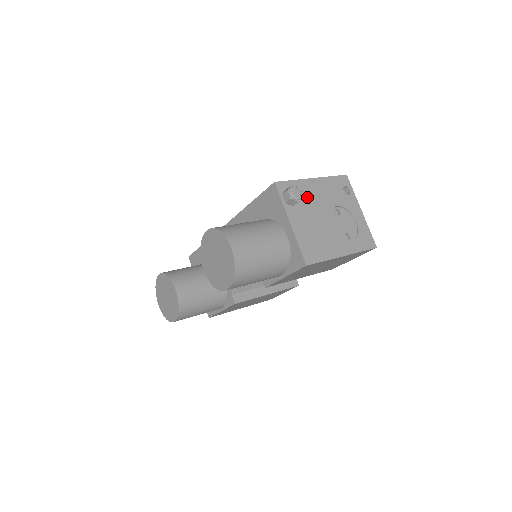
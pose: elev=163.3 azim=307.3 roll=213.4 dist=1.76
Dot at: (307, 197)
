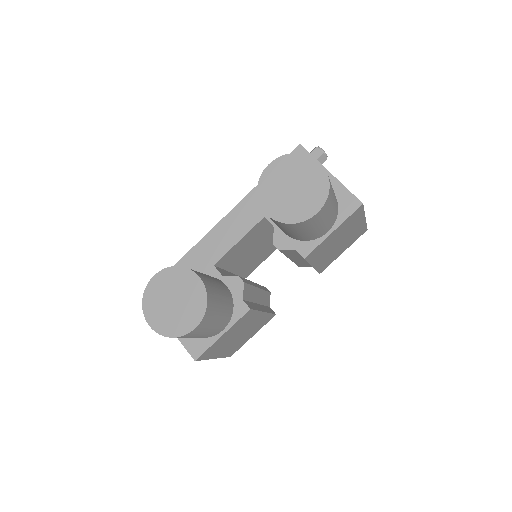
Dot at: occluded
